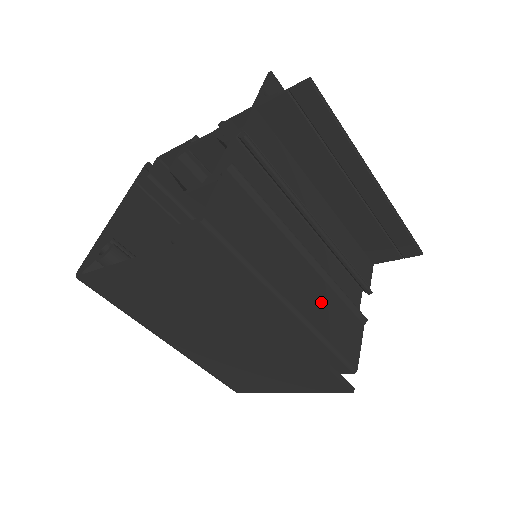
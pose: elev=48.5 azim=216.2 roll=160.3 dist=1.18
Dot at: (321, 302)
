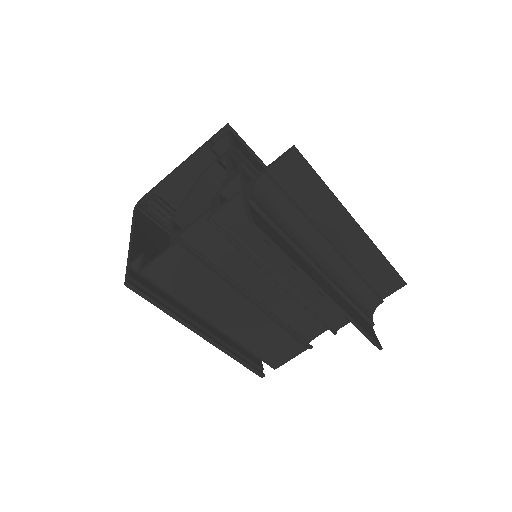
Dot at: (254, 328)
